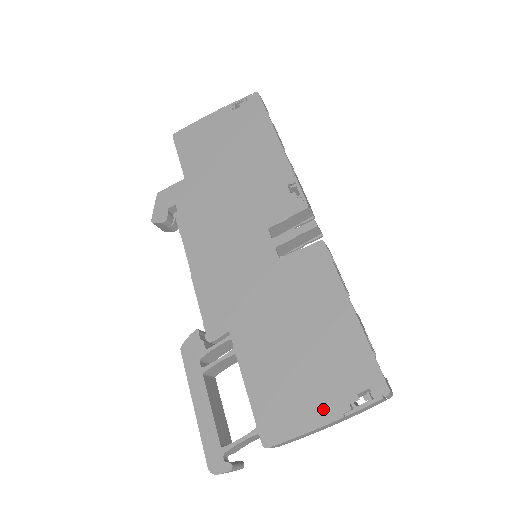
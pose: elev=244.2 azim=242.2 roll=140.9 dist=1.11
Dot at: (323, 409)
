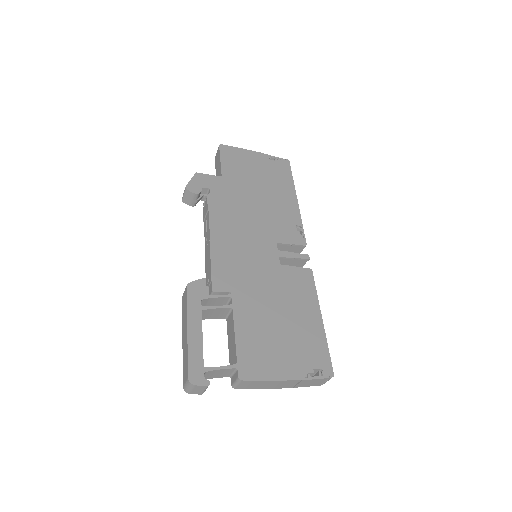
Dot at: (289, 370)
